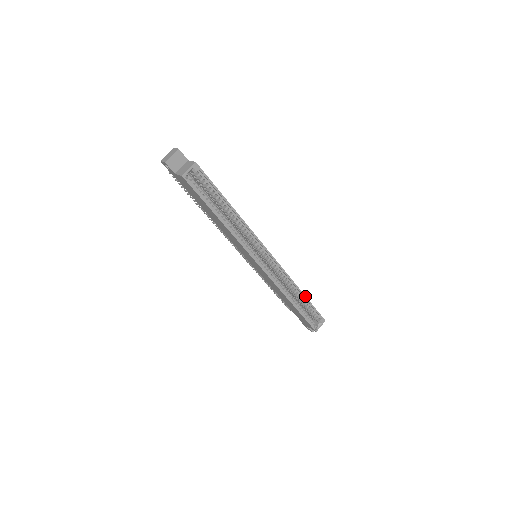
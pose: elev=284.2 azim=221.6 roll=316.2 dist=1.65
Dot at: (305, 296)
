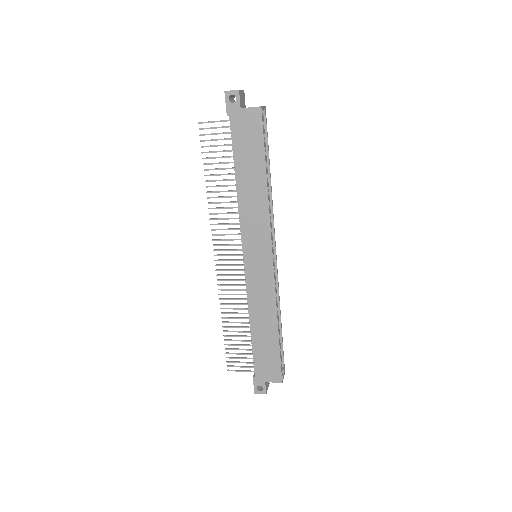
Dot at: (281, 327)
